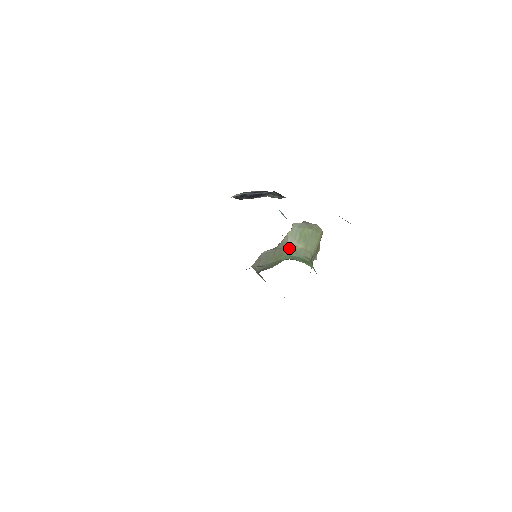
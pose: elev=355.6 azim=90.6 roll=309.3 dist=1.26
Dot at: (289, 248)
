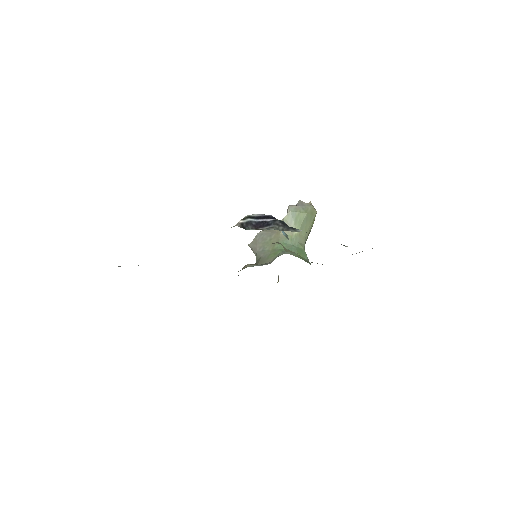
Dot at: occluded
